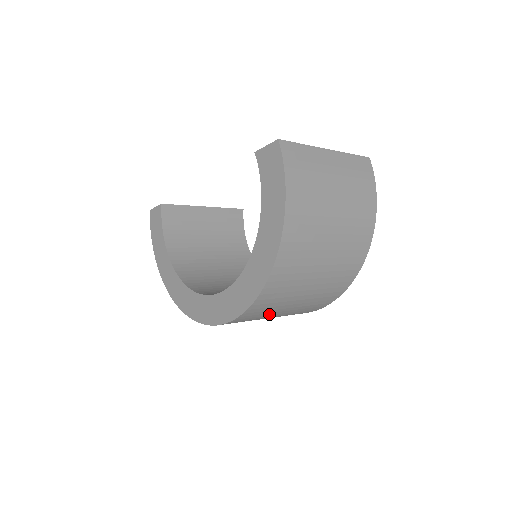
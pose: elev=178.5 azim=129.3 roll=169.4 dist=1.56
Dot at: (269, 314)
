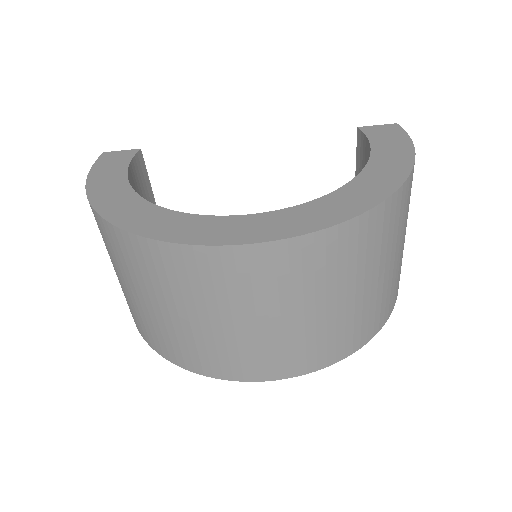
Dot at: (307, 290)
